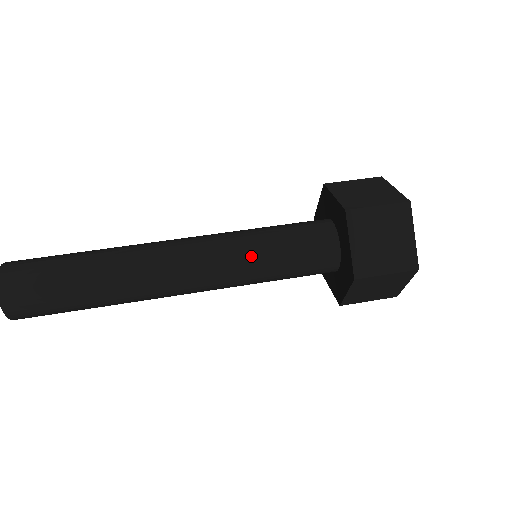
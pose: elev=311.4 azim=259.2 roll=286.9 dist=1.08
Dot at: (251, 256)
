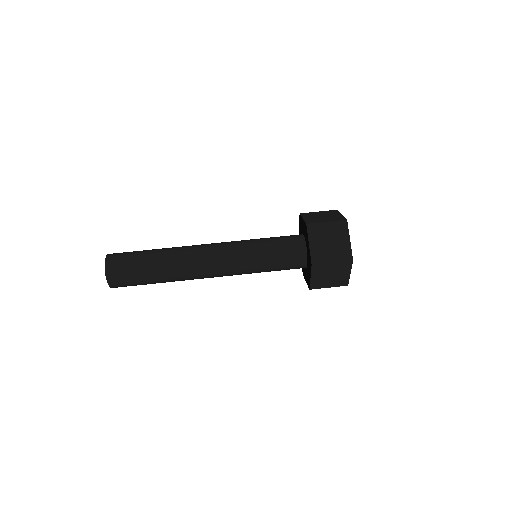
Dot at: (253, 269)
